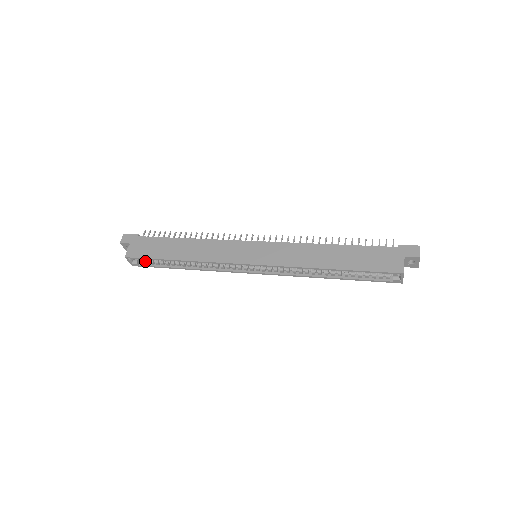
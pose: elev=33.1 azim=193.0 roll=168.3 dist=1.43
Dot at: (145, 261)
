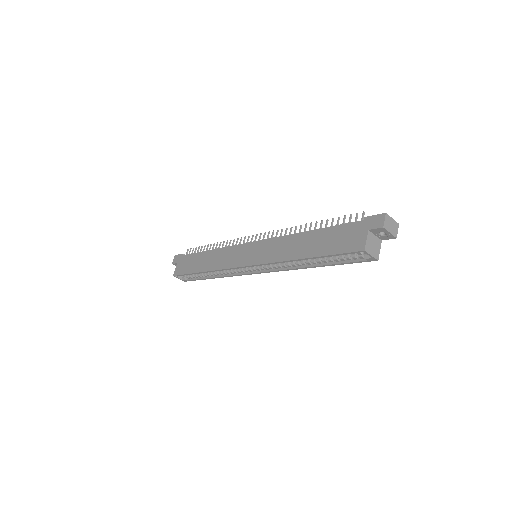
Dot at: (189, 276)
